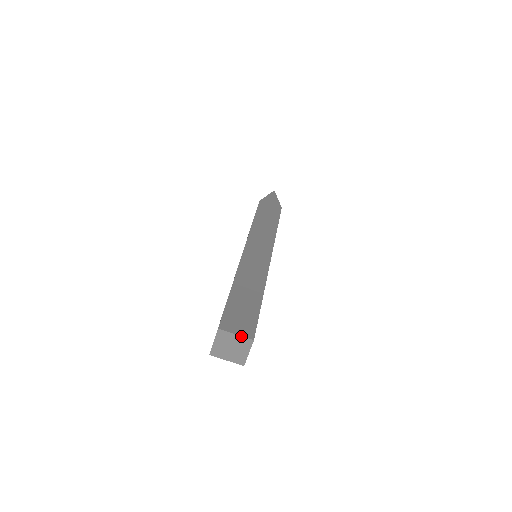
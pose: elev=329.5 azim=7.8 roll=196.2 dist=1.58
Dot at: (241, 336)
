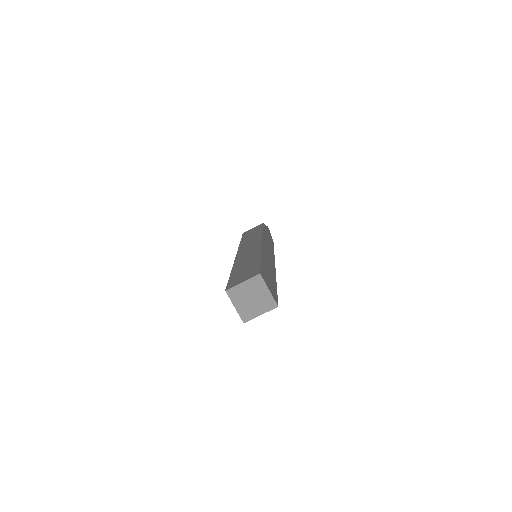
Dot at: (272, 295)
